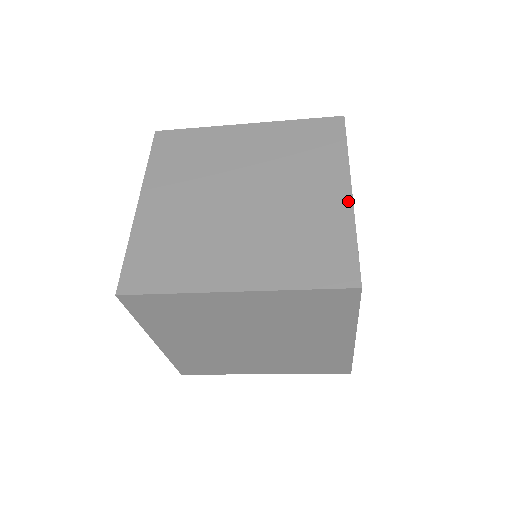
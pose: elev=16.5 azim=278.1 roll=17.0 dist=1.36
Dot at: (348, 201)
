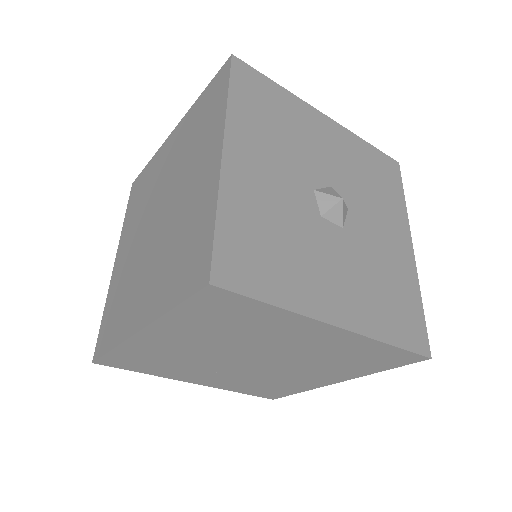
Dot at: (217, 168)
